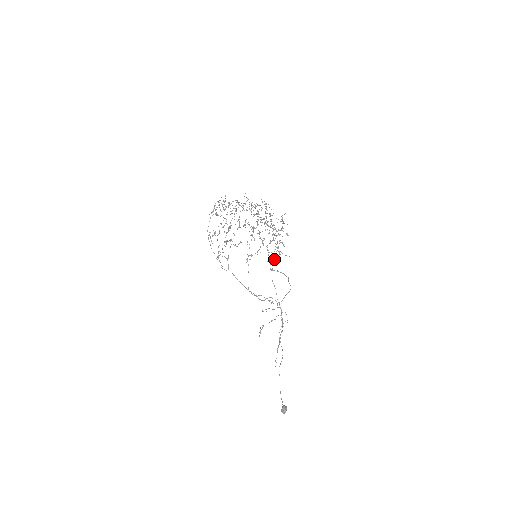
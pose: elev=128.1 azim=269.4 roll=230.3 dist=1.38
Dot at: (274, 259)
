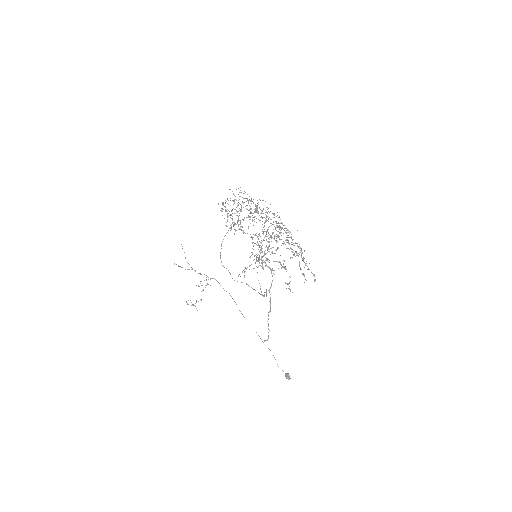
Dot at: occluded
